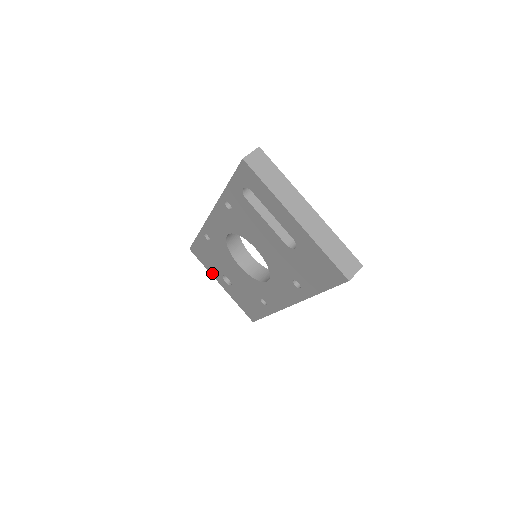
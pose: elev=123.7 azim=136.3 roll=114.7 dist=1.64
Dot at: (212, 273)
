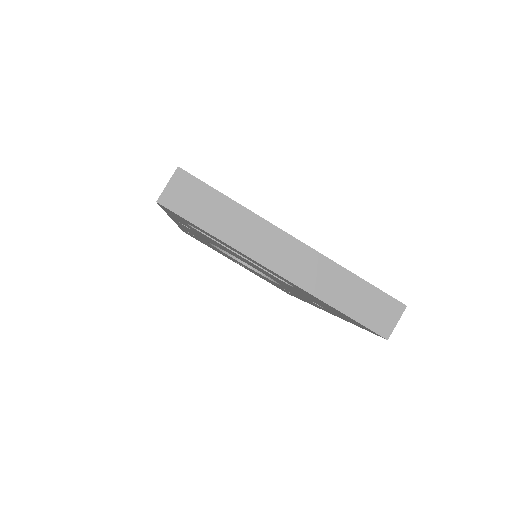
Dot at: occluded
